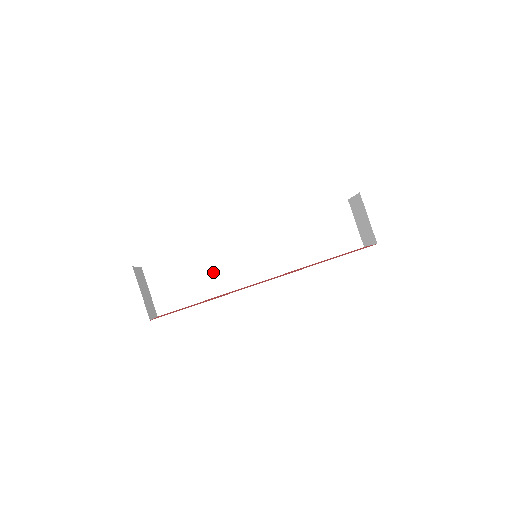
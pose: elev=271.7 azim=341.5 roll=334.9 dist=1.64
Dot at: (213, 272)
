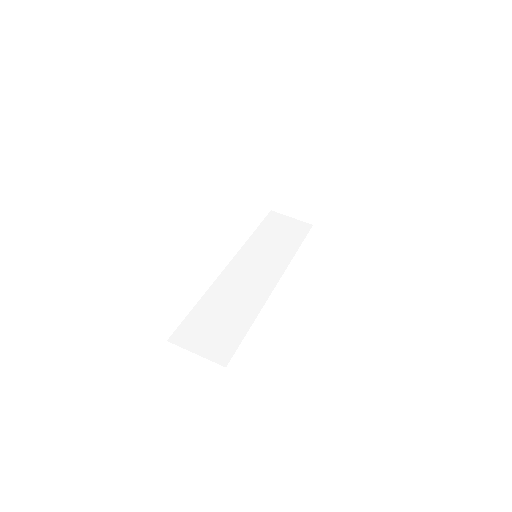
Dot at: (234, 302)
